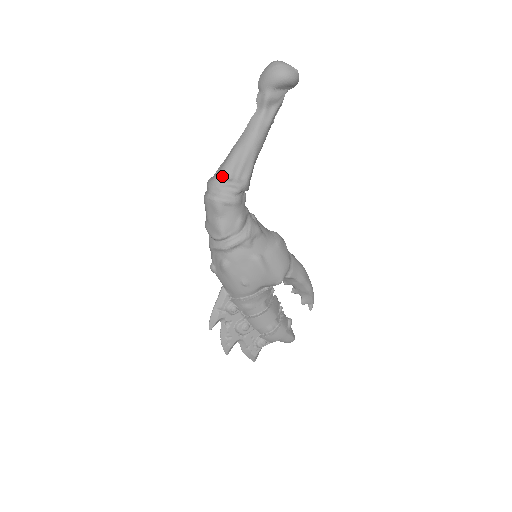
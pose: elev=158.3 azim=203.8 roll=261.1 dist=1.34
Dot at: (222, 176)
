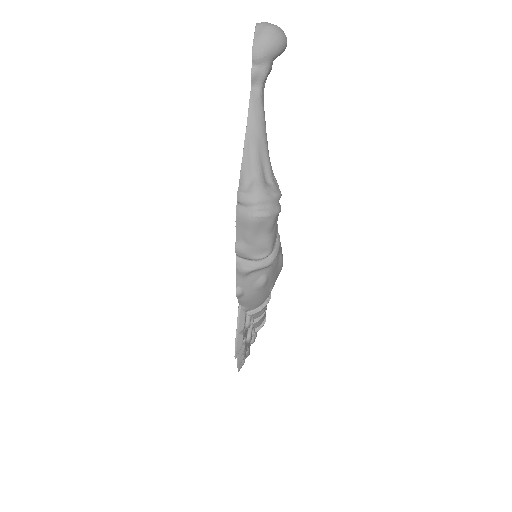
Dot at: (263, 184)
